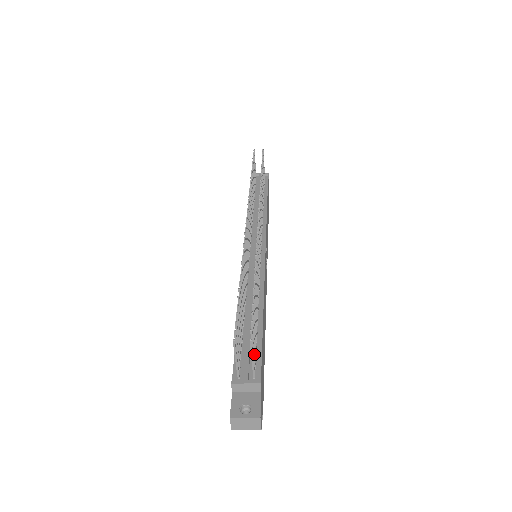
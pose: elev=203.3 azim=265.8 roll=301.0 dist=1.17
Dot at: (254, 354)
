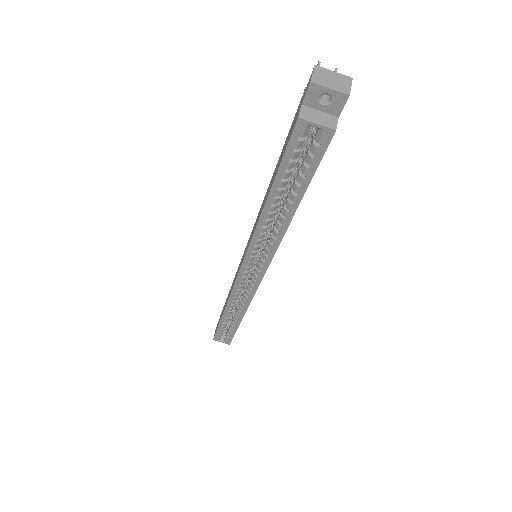
Dot at: occluded
